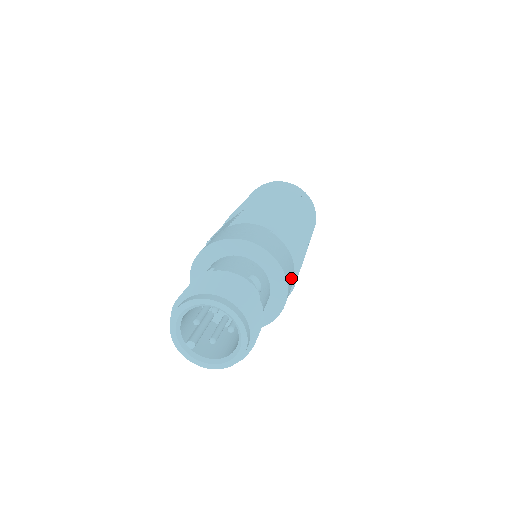
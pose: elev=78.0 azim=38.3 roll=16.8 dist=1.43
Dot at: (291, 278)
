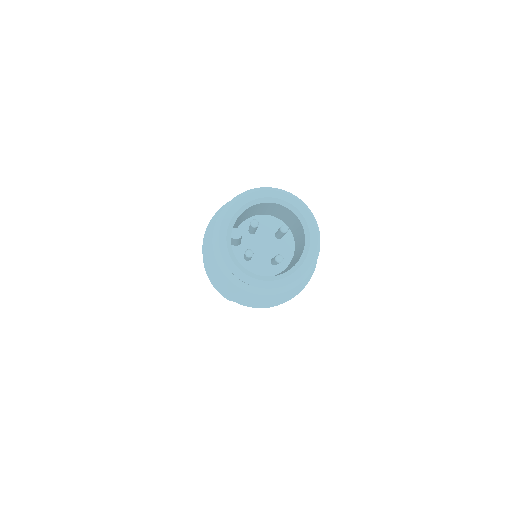
Dot at: occluded
